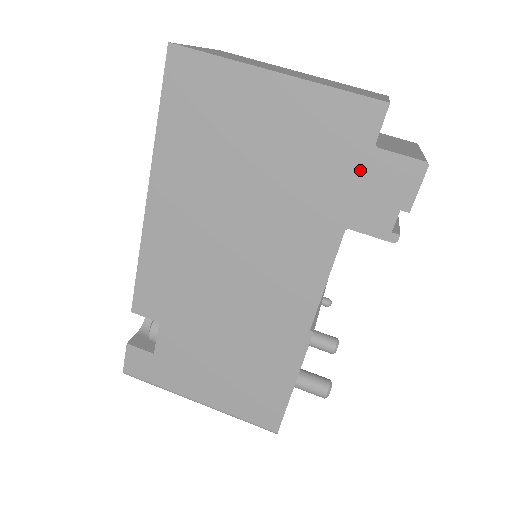
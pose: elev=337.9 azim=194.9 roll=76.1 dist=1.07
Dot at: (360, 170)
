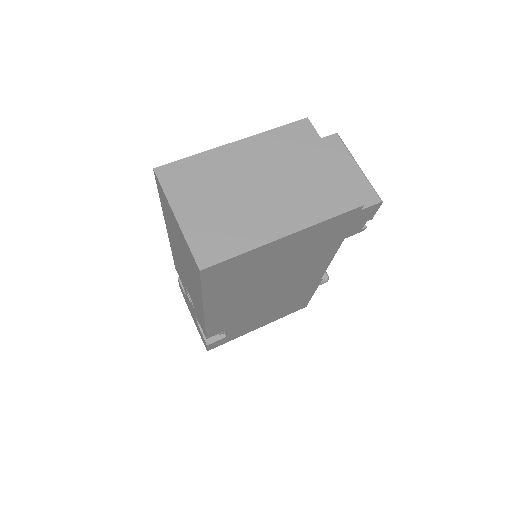
Dot at: (346, 231)
